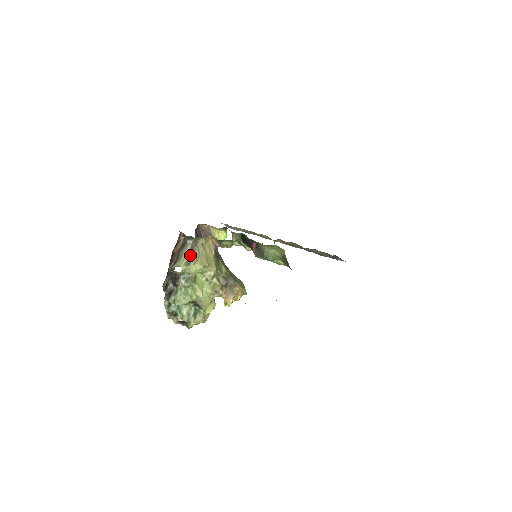
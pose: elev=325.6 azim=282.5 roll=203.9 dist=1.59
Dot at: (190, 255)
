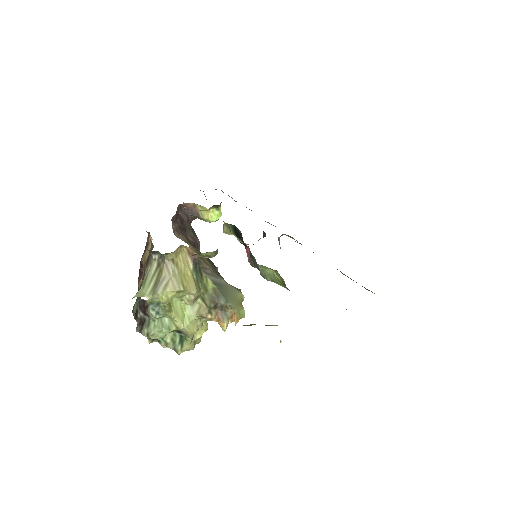
Dot at: (157, 277)
